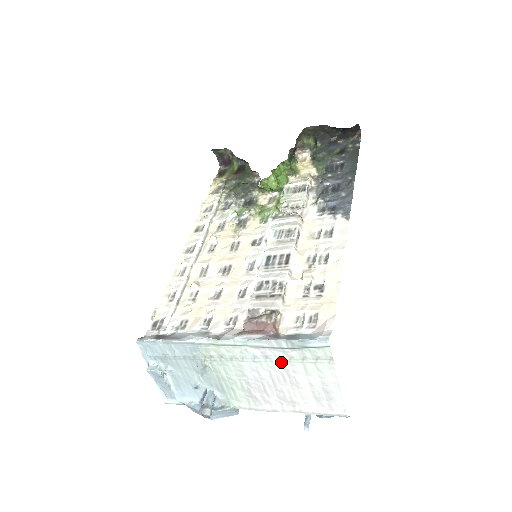
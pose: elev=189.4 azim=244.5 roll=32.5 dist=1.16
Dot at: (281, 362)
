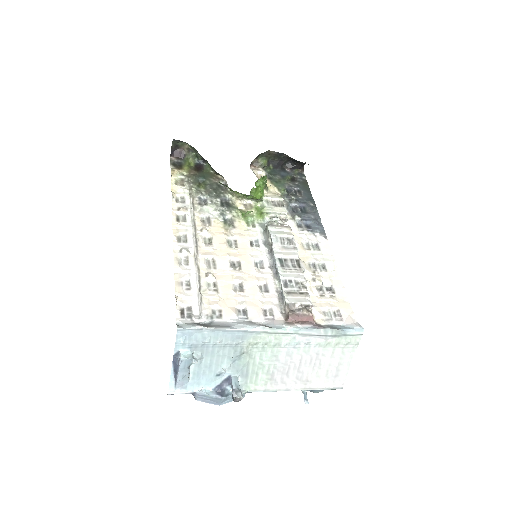
Dot at: (317, 347)
